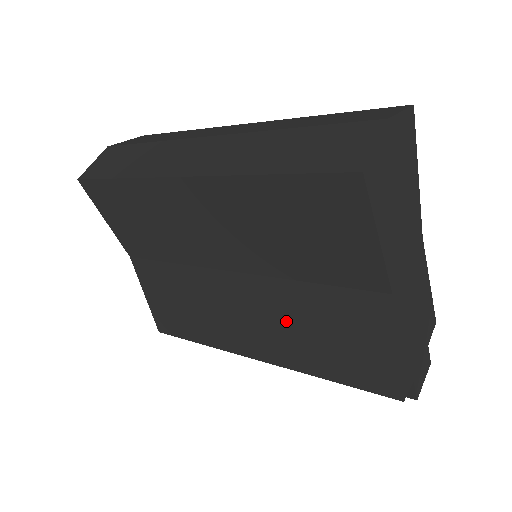
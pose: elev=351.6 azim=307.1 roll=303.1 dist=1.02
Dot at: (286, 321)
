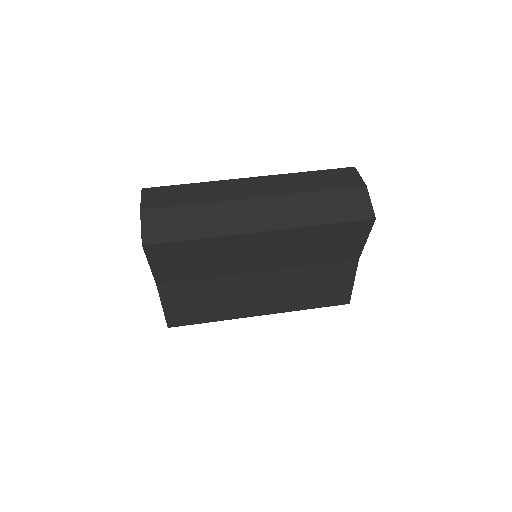
Dot at: (291, 288)
